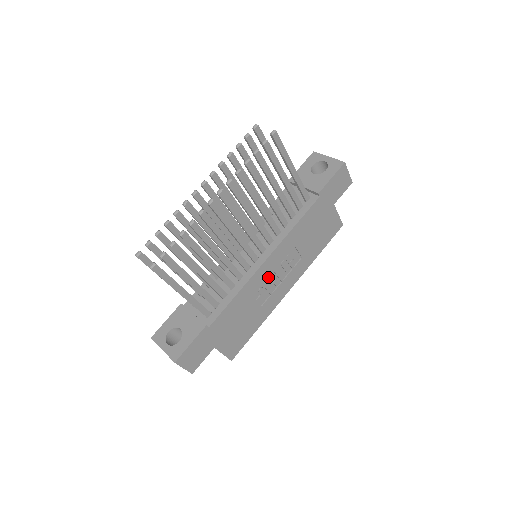
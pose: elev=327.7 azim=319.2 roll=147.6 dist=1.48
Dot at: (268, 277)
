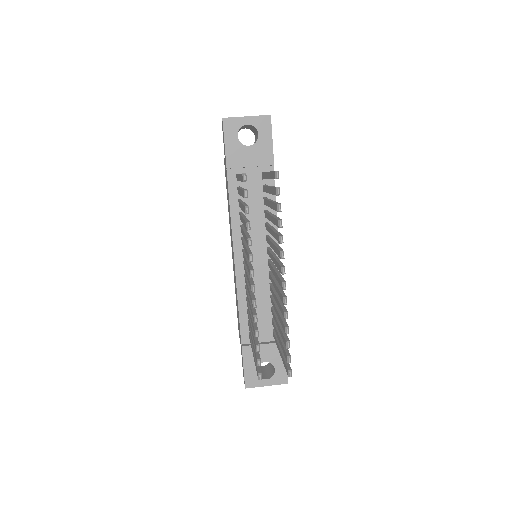
Dot at: occluded
